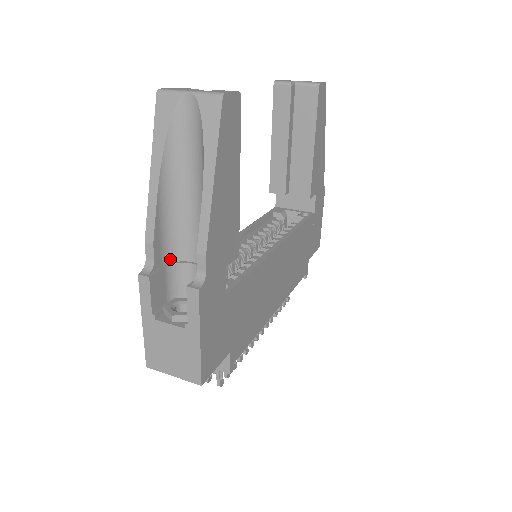
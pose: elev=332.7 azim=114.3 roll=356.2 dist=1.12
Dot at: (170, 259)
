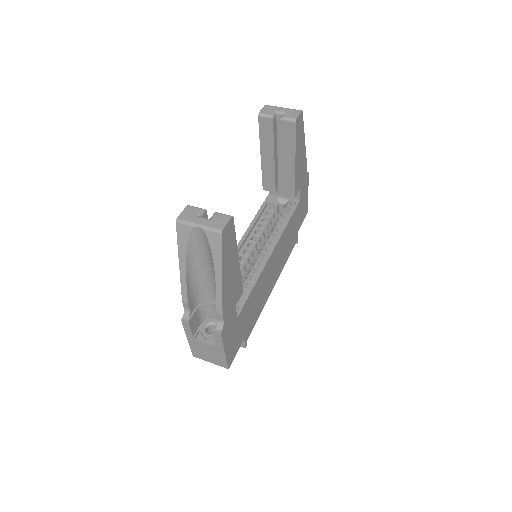
Dot at: (199, 302)
